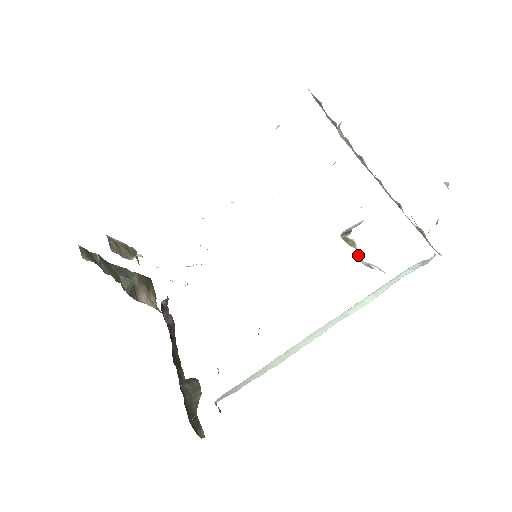
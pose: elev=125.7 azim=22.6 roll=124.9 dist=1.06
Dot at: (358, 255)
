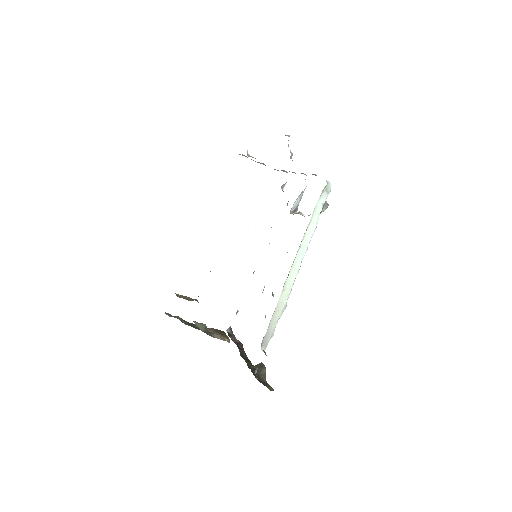
Dot at: (302, 215)
